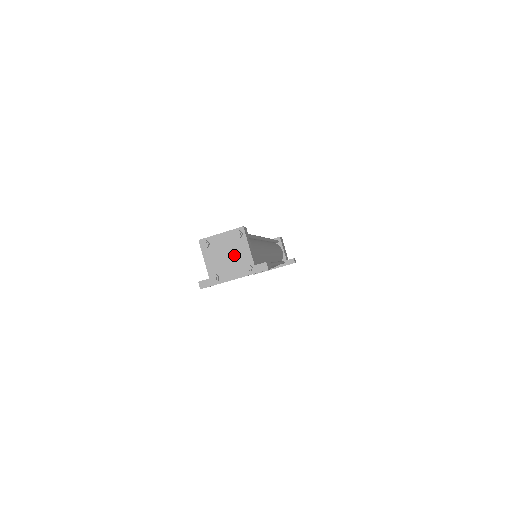
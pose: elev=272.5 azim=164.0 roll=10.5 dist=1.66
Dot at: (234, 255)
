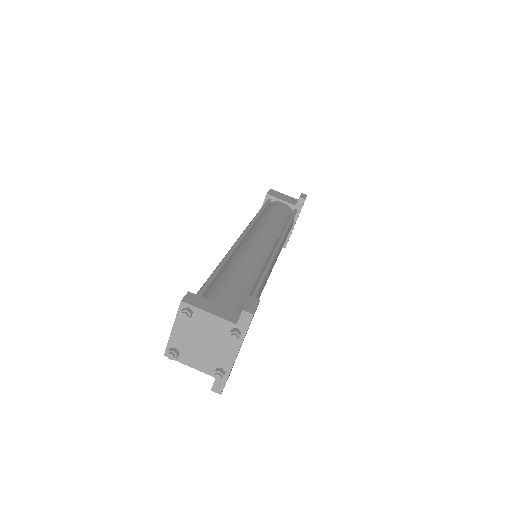
Dot at: (208, 335)
